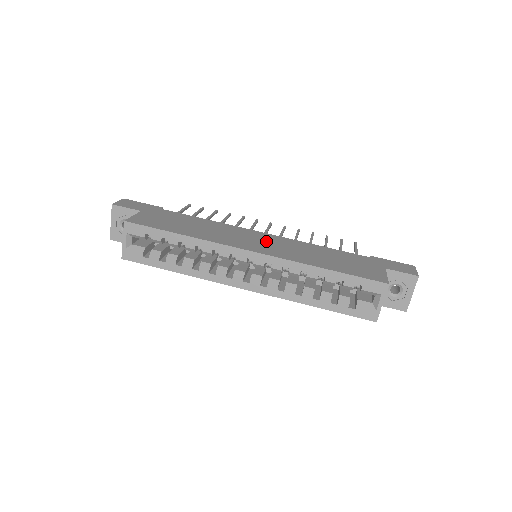
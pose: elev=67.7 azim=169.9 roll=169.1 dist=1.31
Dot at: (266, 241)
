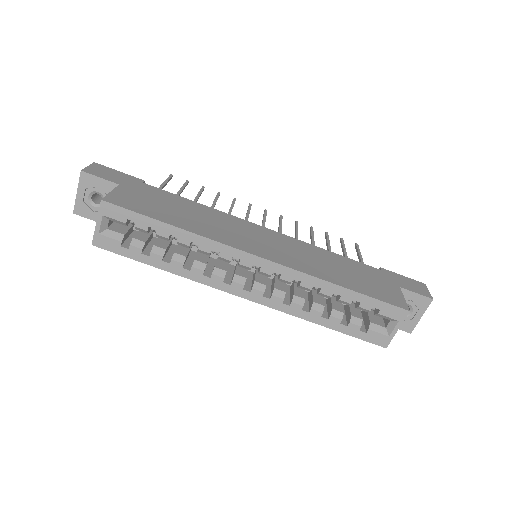
Dot at: (272, 241)
